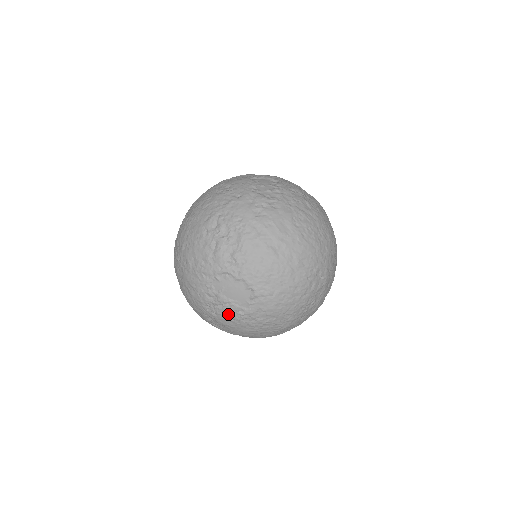
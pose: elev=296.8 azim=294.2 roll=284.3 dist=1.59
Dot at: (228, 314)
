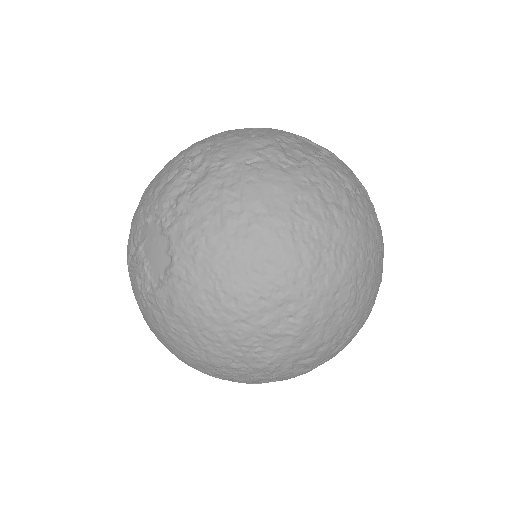
Dot at: (137, 282)
